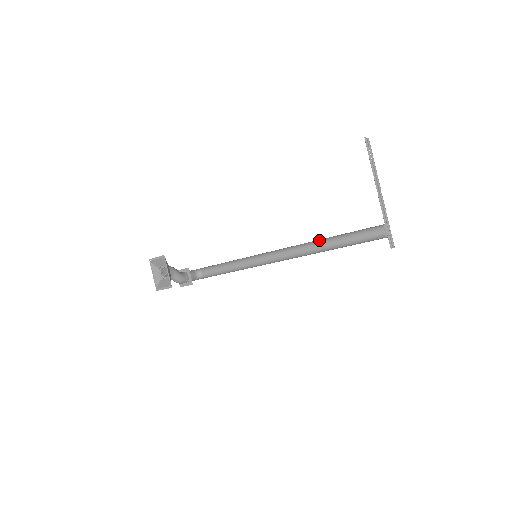
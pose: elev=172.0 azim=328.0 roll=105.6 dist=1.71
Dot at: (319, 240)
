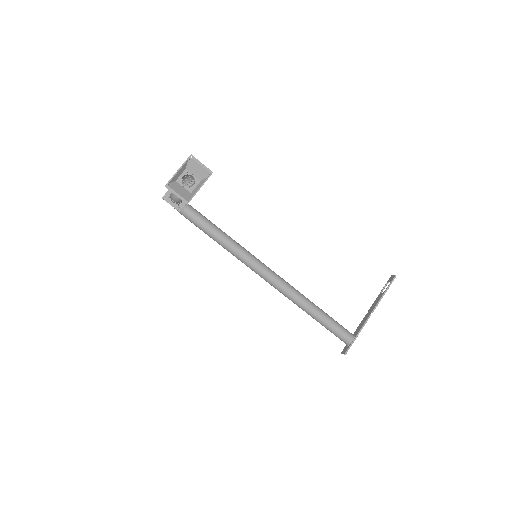
Dot at: occluded
